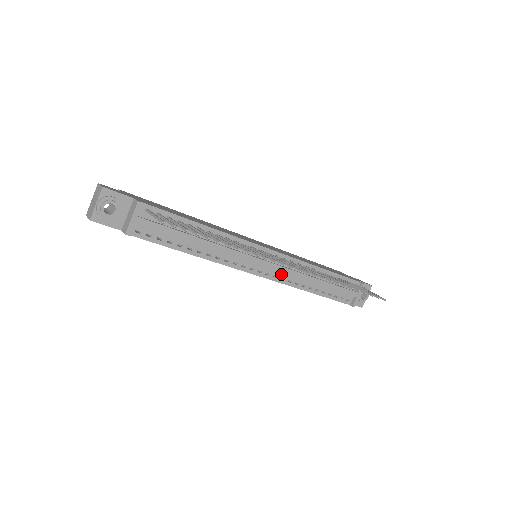
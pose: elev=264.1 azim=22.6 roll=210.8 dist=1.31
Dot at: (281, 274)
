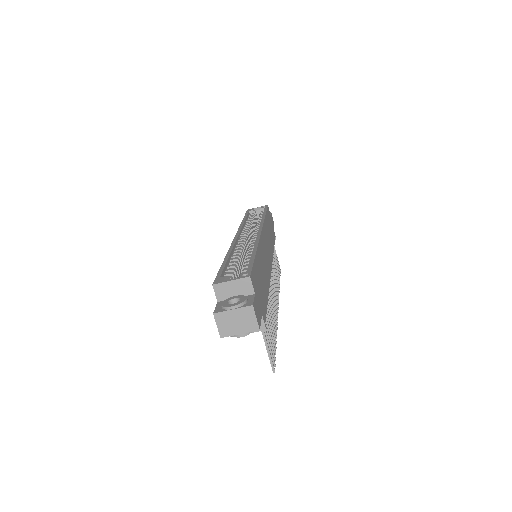
Dot at: occluded
